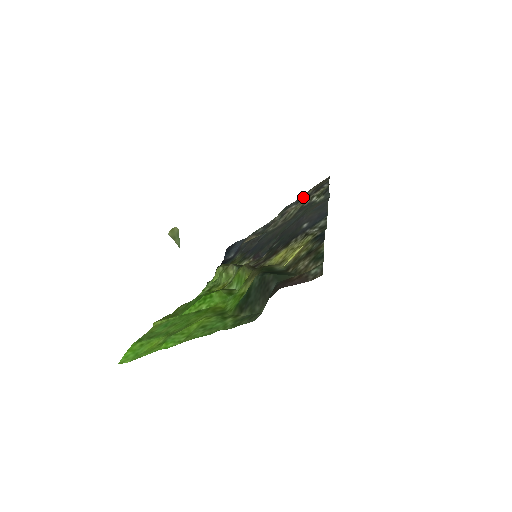
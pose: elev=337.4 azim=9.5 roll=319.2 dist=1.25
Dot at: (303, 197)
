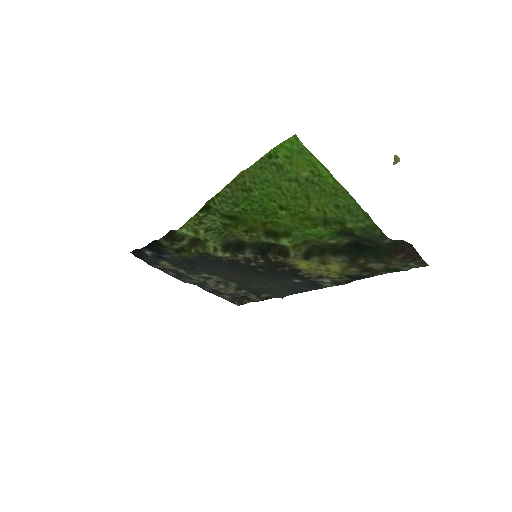
Dot at: (220, 293)
